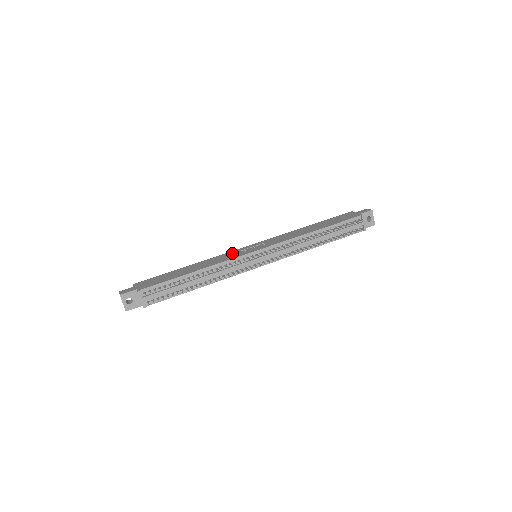
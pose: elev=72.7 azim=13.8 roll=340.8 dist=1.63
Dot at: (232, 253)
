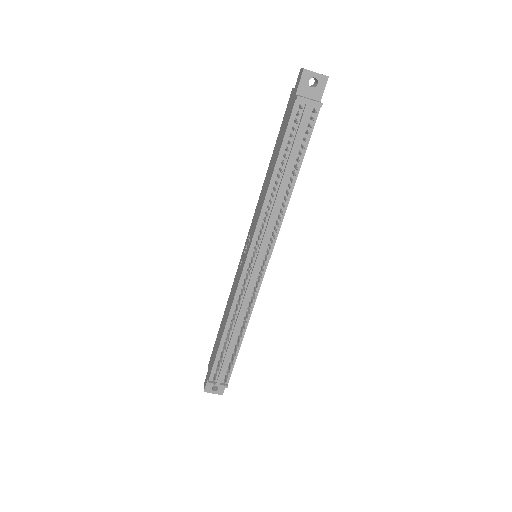
Dot at: (237, 274)
